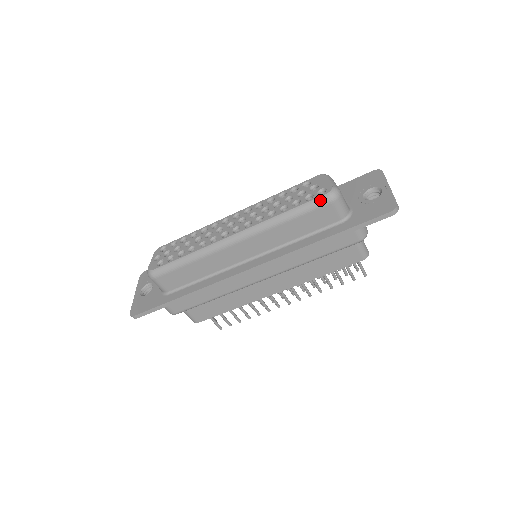
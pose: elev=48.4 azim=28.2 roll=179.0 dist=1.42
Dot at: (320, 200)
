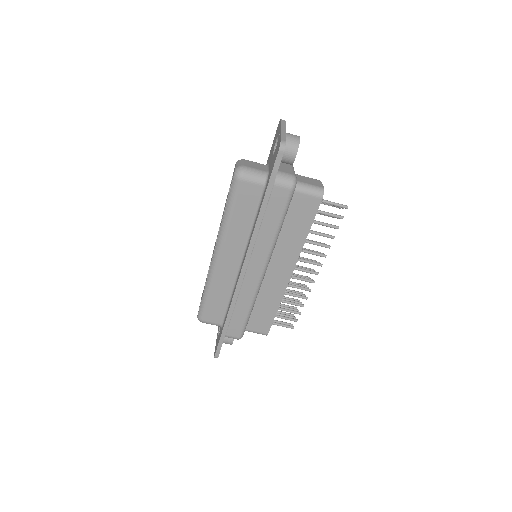
Dot at: (233, 186)
